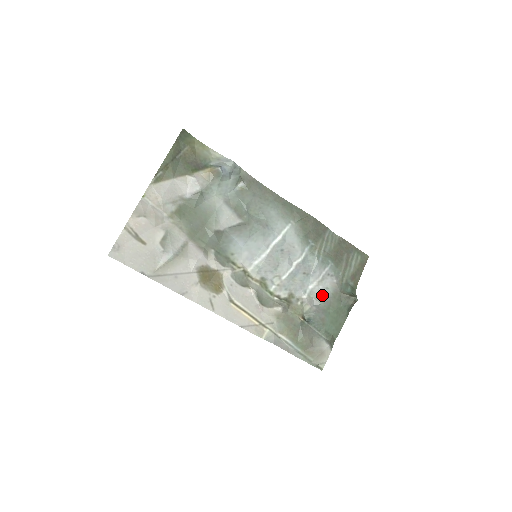
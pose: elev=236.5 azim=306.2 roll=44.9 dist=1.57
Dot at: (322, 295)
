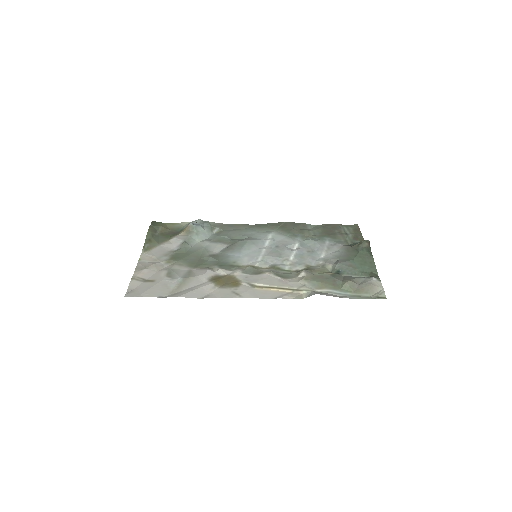
Dot at: (336, 255)
